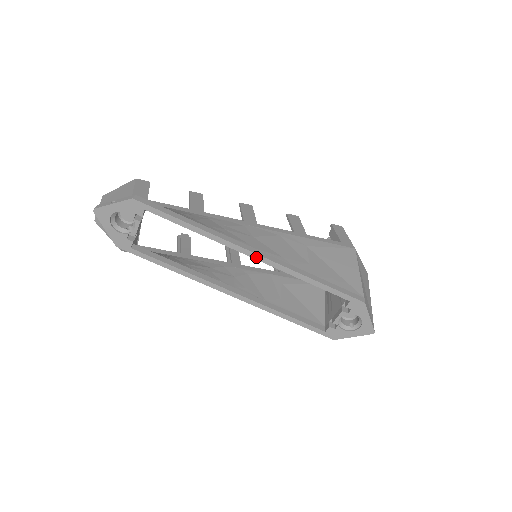
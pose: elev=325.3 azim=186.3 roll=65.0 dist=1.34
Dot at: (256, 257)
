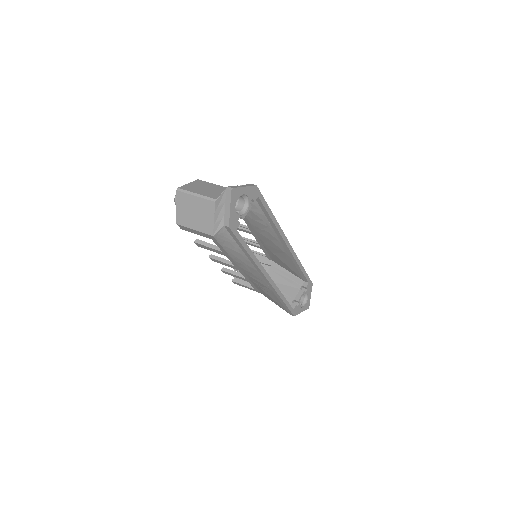
Dot at: (289, 246)
